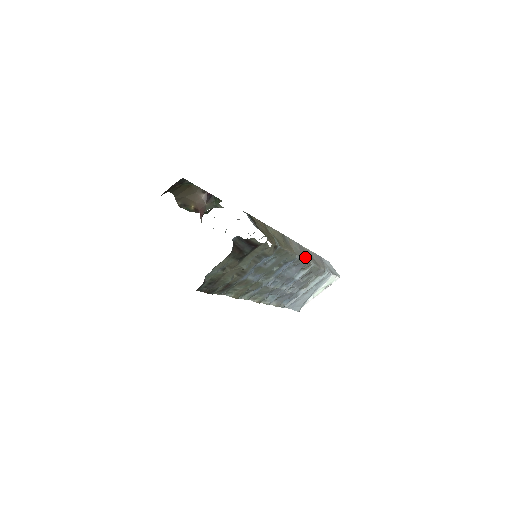
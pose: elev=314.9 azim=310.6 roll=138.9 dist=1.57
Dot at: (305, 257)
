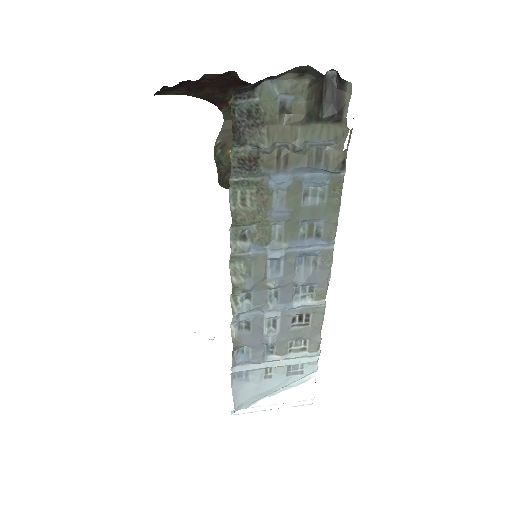
Dot at: occluded
